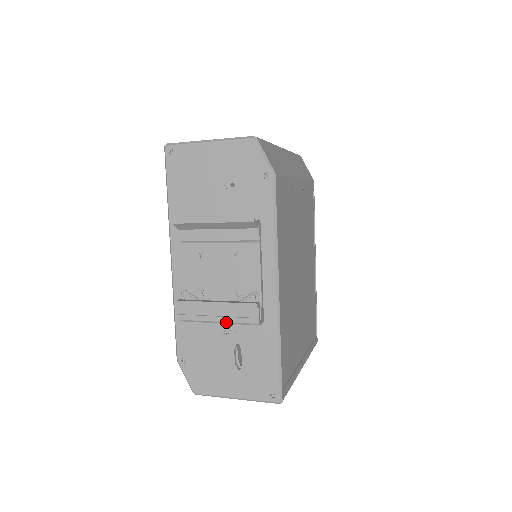
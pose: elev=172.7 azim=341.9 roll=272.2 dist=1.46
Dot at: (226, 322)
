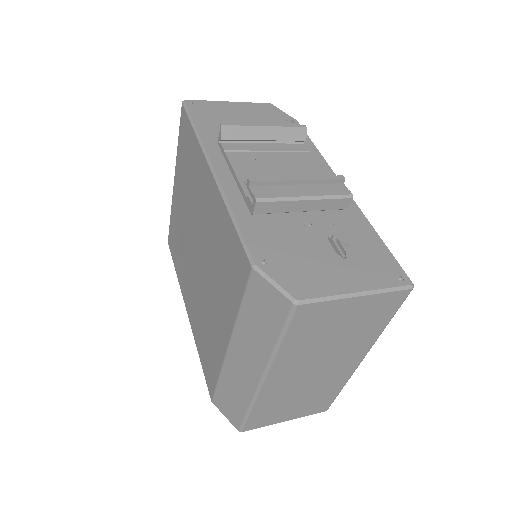
Dot at: (316, 196)
